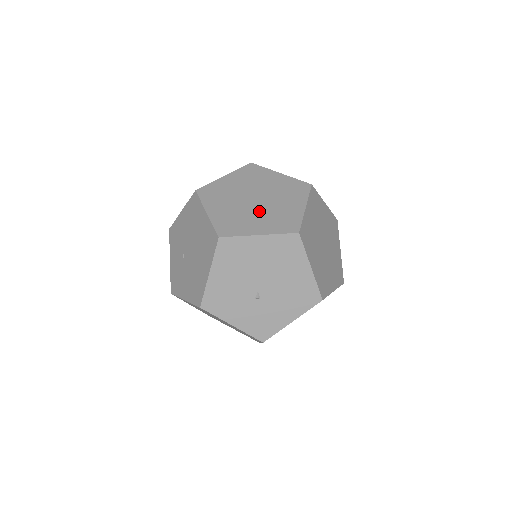
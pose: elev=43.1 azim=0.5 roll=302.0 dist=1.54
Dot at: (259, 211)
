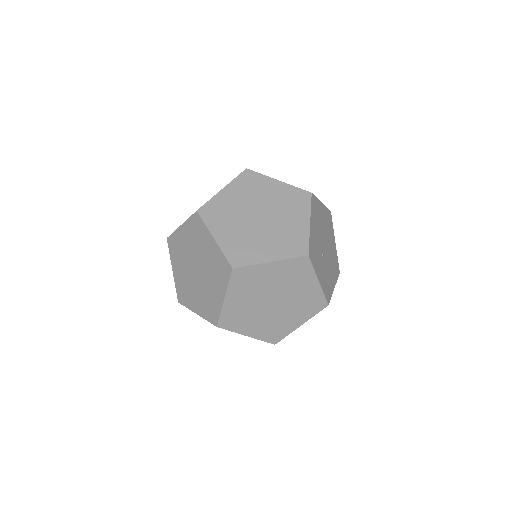
Dot at: (197, 286)
